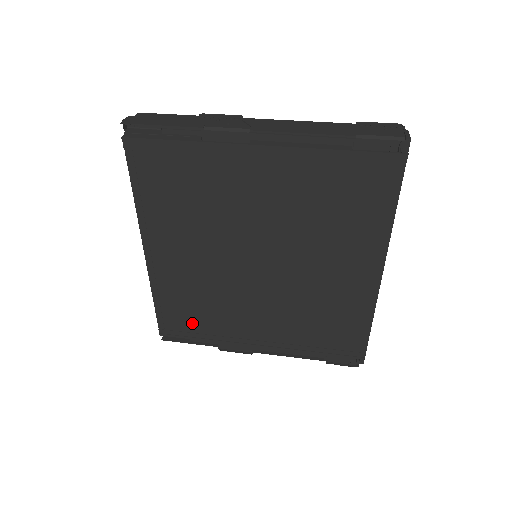
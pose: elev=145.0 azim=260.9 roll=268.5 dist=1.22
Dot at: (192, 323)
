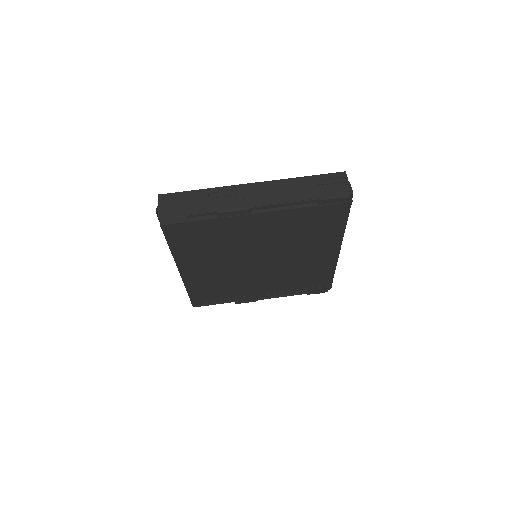
Dot at: (215, 296)
